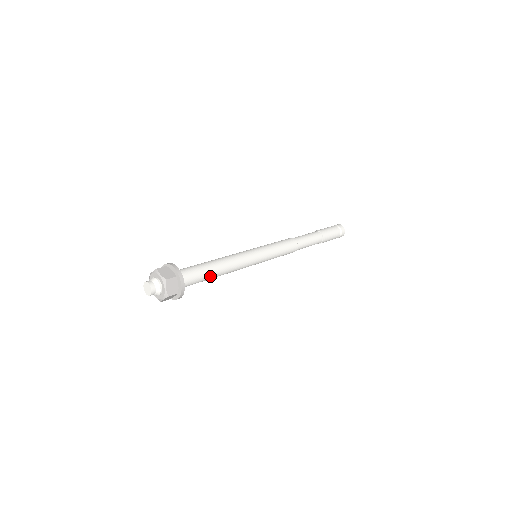
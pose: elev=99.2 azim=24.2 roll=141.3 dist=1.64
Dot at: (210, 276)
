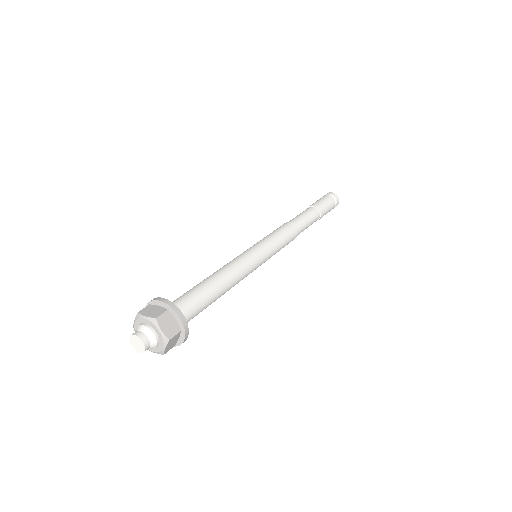
Dot at: (210, 304)
